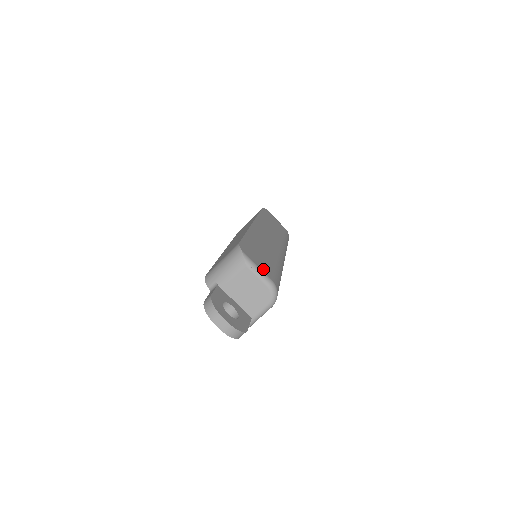
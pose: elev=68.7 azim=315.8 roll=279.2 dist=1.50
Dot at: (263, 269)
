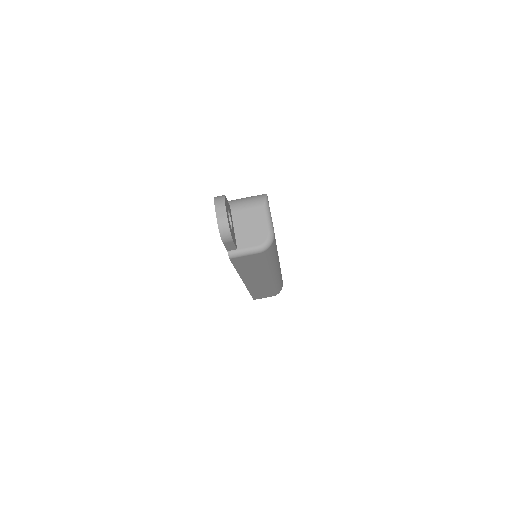
Dot at: (272, 222)
